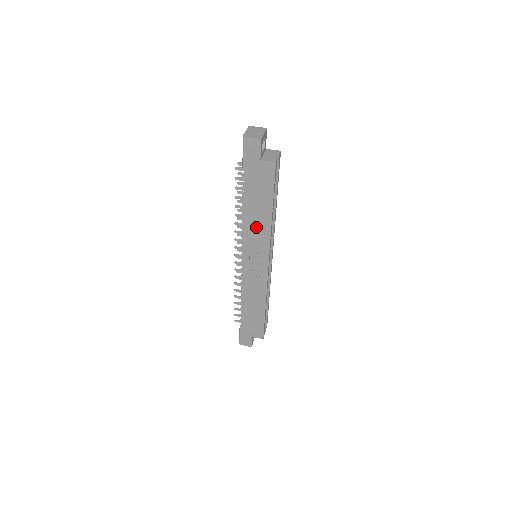
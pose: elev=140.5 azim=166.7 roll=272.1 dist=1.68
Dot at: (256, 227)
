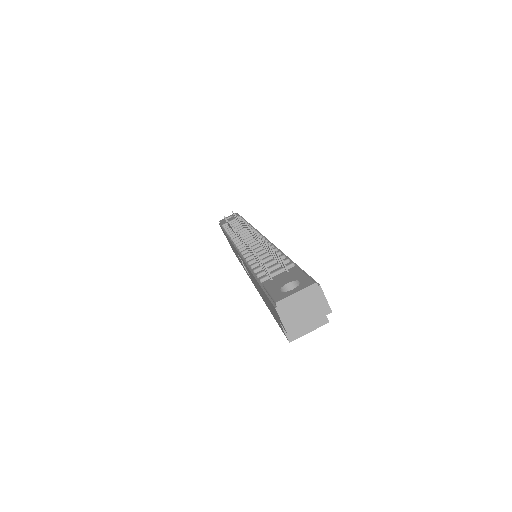
Dot at: (253, 280)
